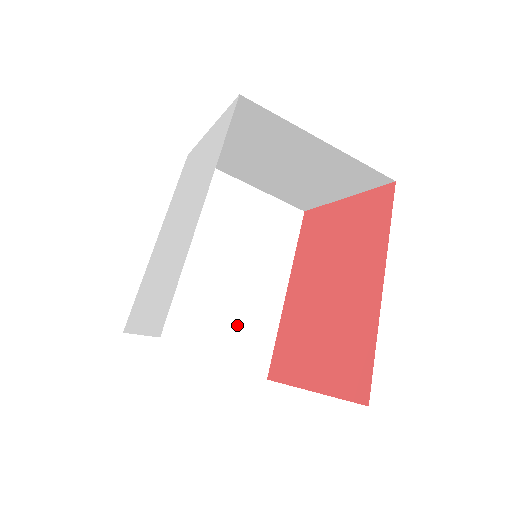
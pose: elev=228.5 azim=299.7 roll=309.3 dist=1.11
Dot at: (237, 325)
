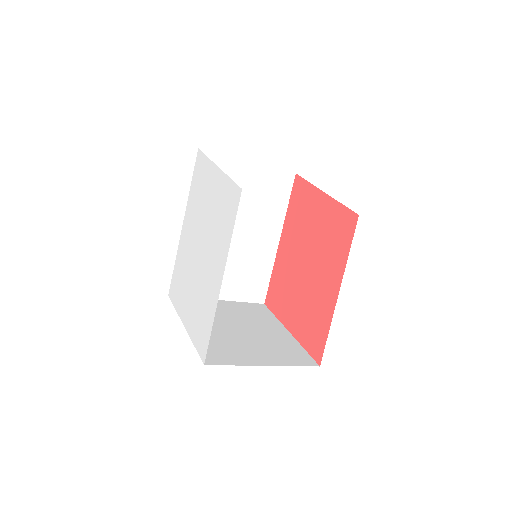
Dot at: (243, 274)
